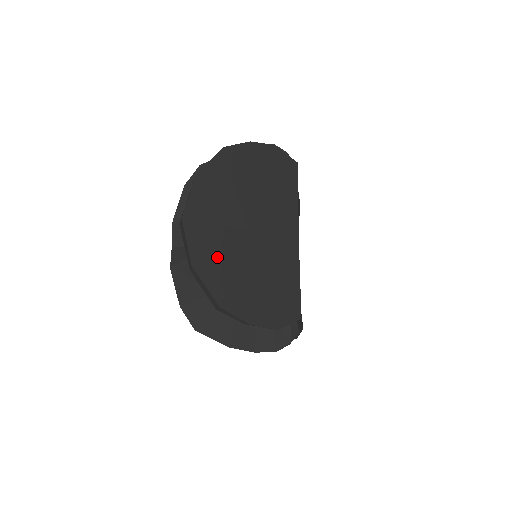
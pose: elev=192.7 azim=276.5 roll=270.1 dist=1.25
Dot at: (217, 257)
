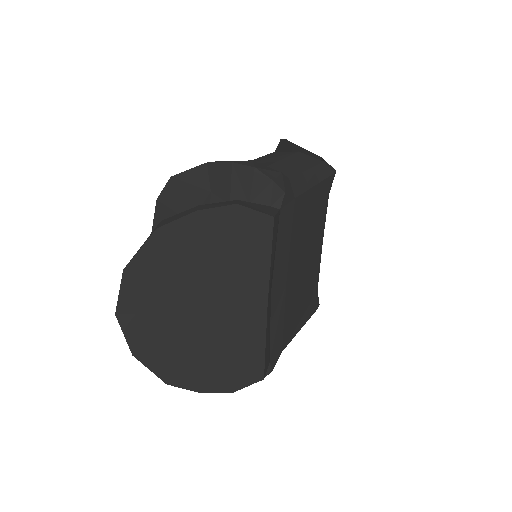
Dot at: (160, 344)
